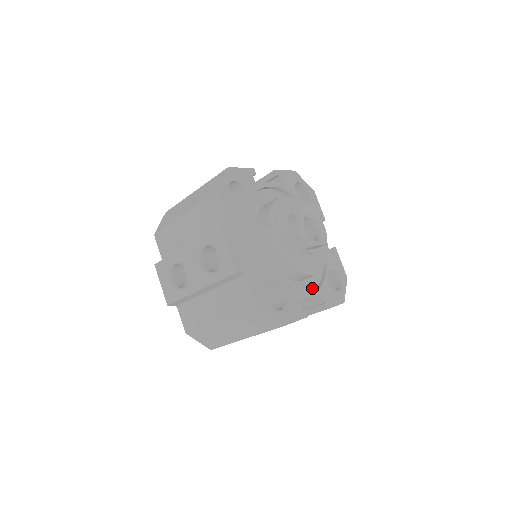
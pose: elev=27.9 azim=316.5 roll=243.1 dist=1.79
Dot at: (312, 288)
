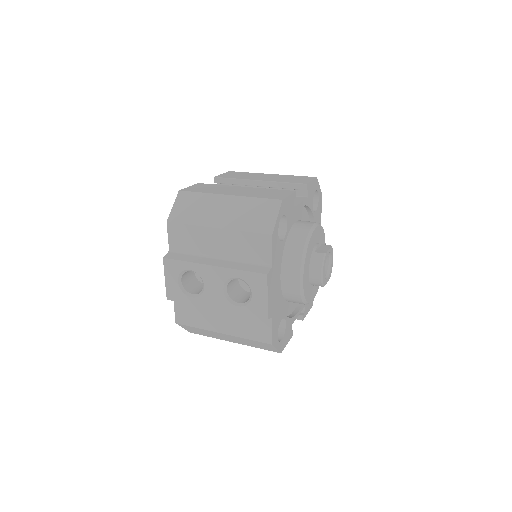
Dot at: occluded
